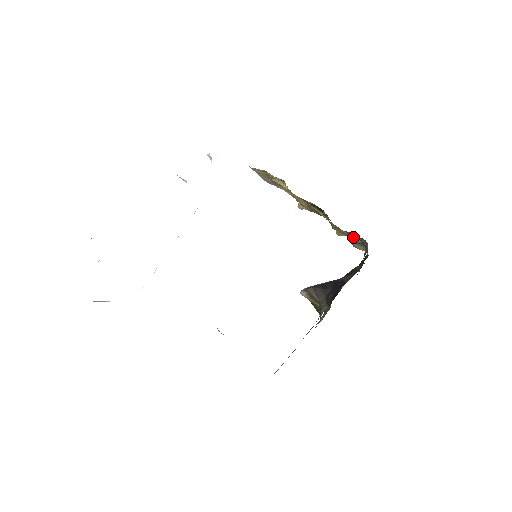
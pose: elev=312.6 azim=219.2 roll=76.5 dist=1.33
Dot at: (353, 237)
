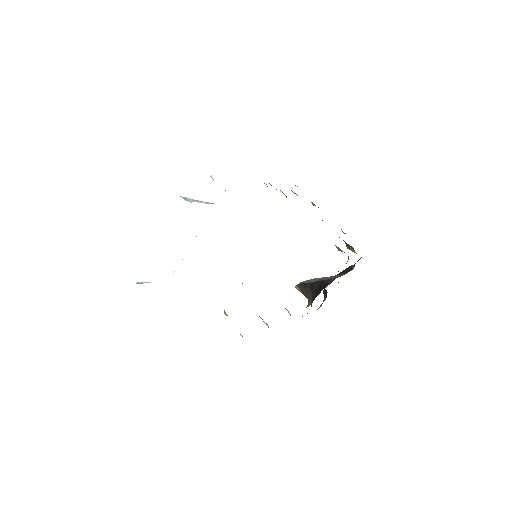
Dot at: (337, 247)
